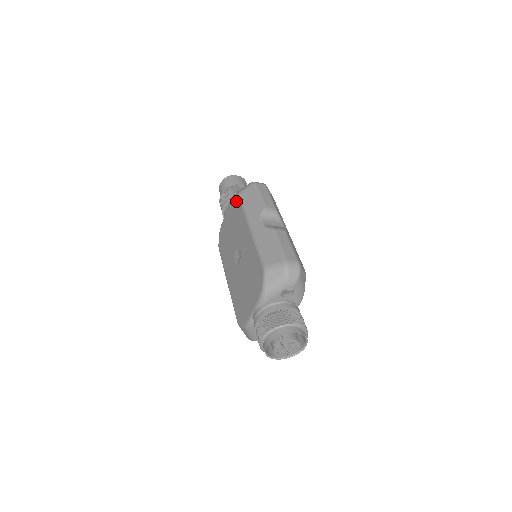
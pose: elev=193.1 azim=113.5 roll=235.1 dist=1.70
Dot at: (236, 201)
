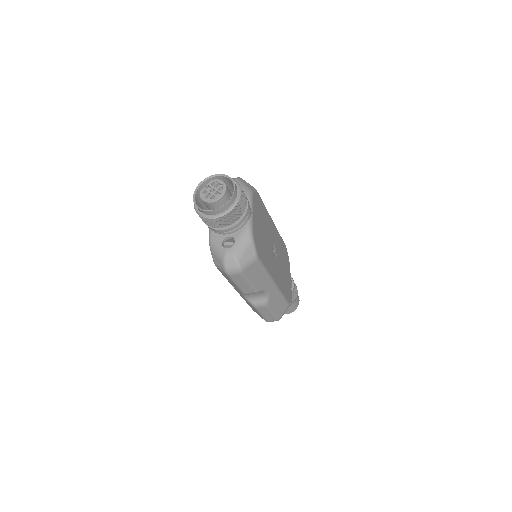
Dot at: occluded
